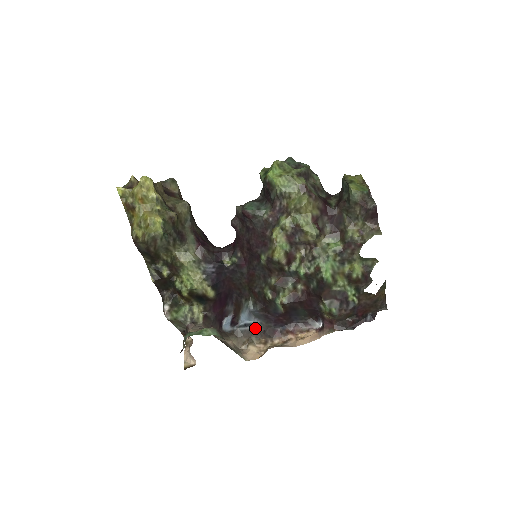
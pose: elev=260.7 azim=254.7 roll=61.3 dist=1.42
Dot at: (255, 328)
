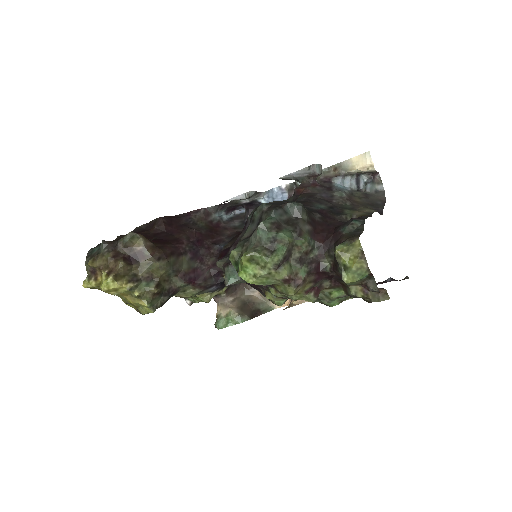
Dot at: occluded
